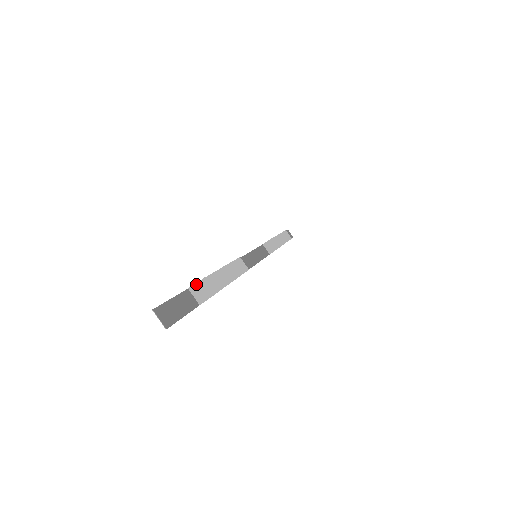
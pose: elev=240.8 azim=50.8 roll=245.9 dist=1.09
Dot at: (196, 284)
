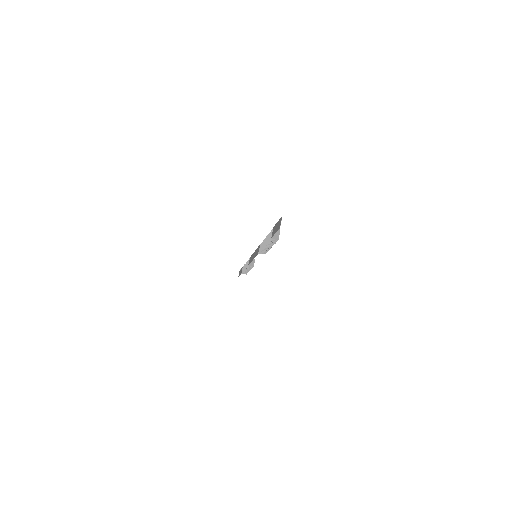
Dot at: occluded
